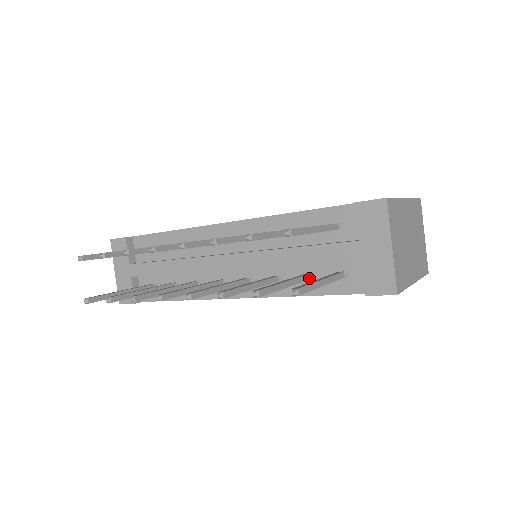
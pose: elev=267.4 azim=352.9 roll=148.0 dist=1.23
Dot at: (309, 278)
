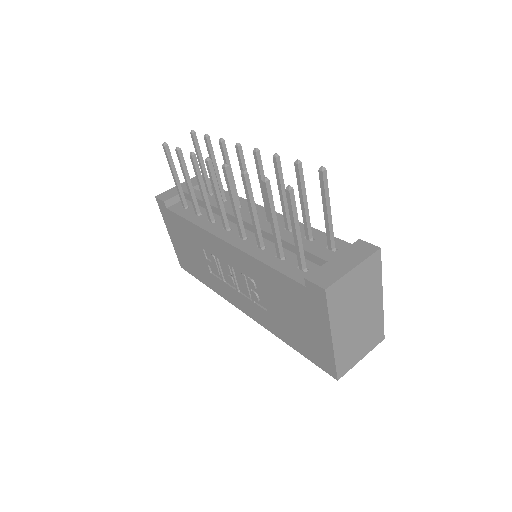
Dot at: (281, 257)
